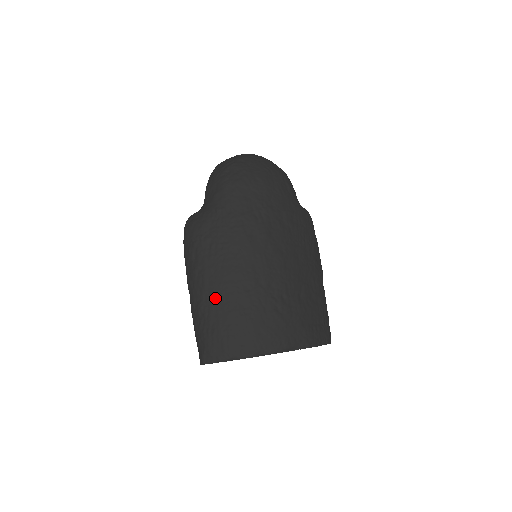
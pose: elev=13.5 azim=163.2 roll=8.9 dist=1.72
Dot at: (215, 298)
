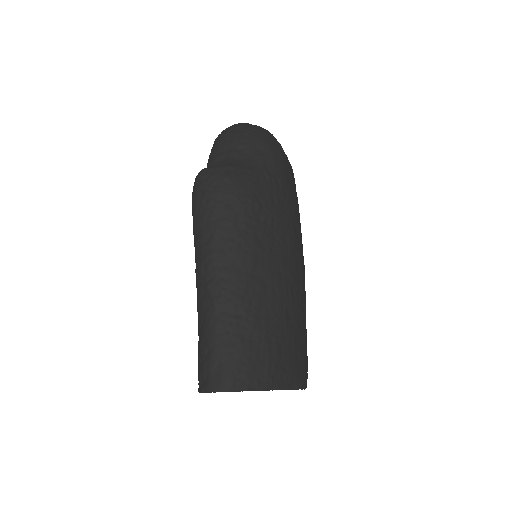
Dot at: (263, 291)
